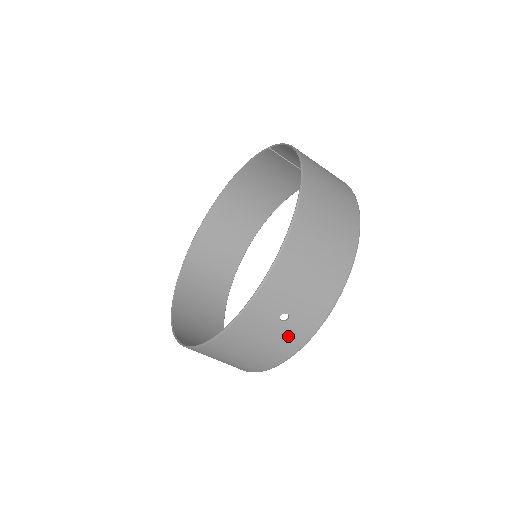
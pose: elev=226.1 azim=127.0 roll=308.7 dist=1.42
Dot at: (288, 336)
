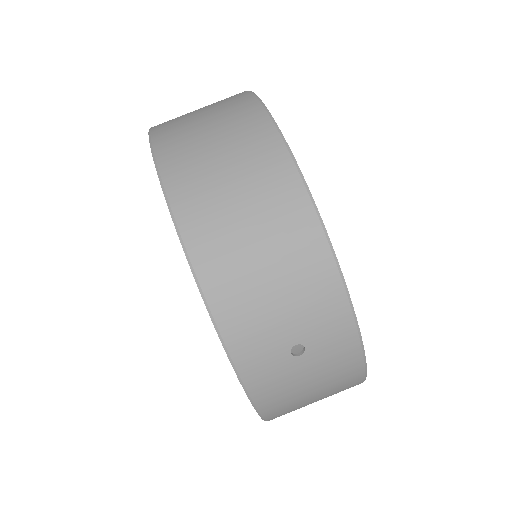
Dot at: (329, 357)
